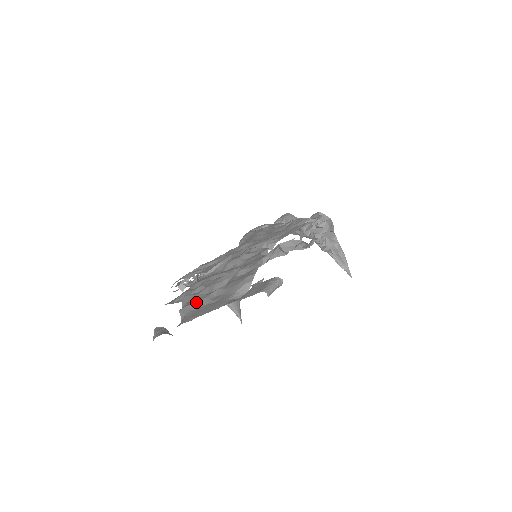
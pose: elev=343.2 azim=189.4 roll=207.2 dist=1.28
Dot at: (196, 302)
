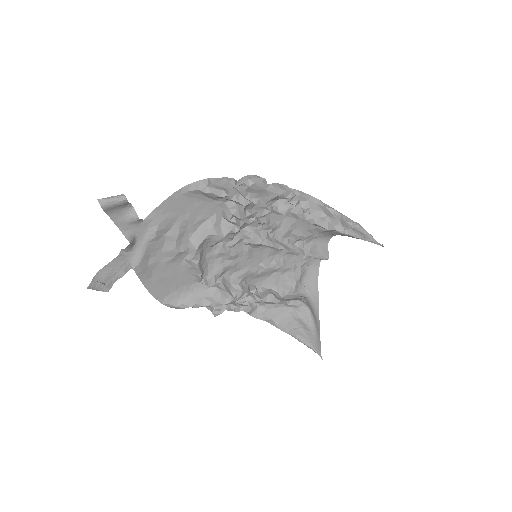
Dot at: (122, 258)
